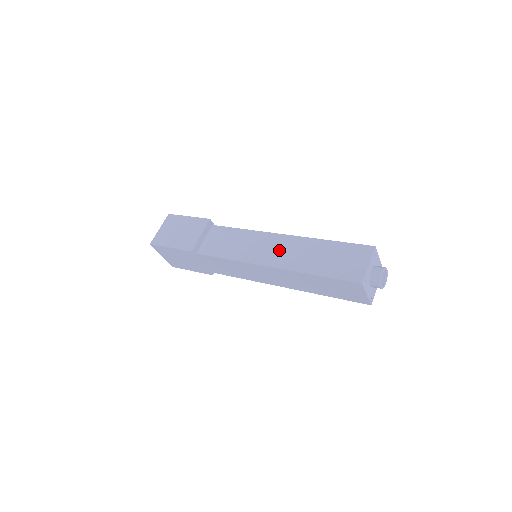
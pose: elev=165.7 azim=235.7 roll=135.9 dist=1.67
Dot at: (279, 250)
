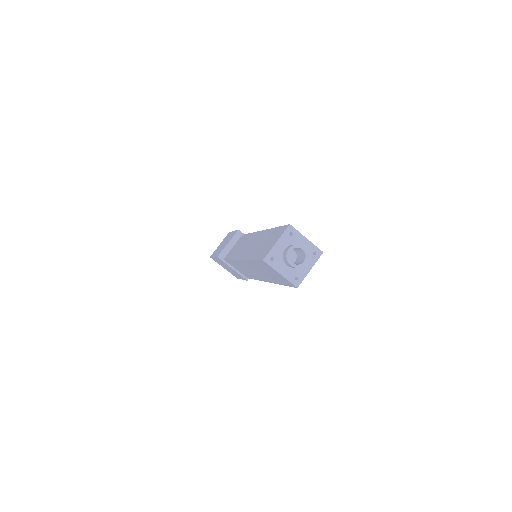
Dot at: (251, 244)
